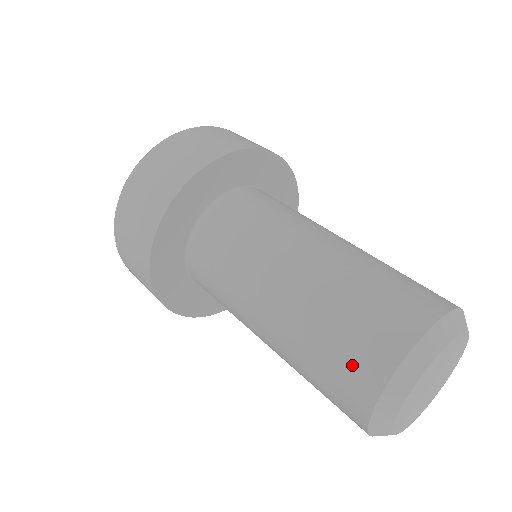
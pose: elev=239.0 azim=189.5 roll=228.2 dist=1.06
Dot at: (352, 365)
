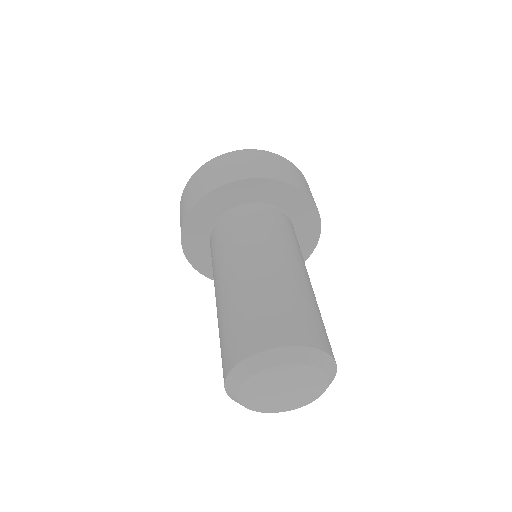
Dot at: (244, 335)
